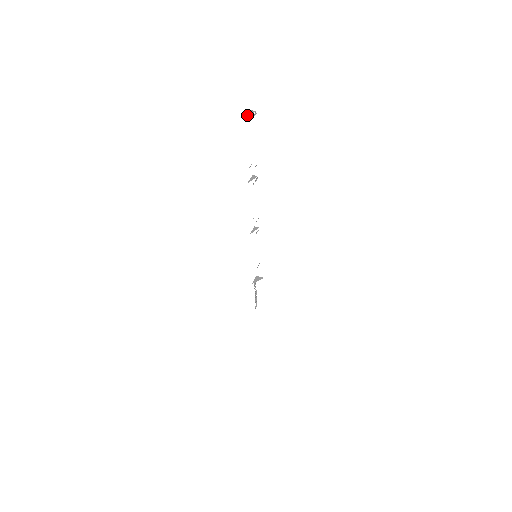
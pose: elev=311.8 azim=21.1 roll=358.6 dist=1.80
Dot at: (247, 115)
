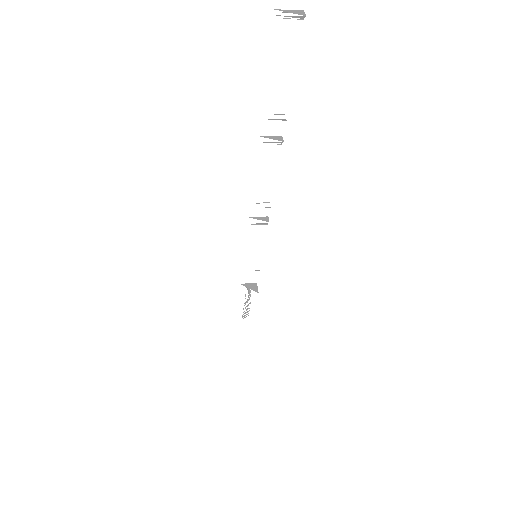
Dot at: (285, 10)
